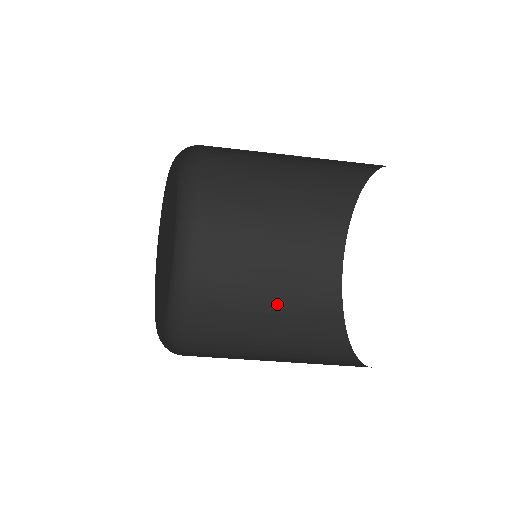
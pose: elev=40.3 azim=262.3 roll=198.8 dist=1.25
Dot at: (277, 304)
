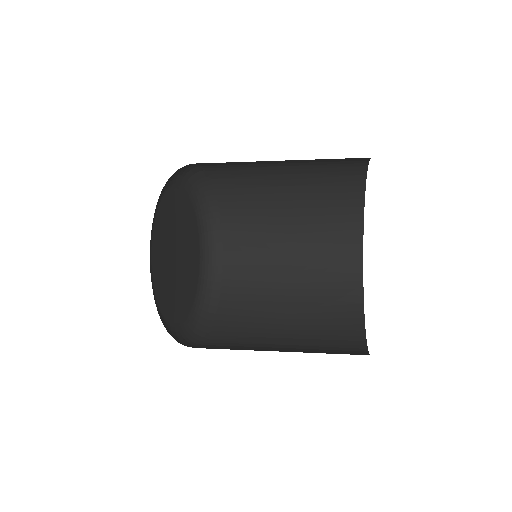
Dot at: (298, 224)
